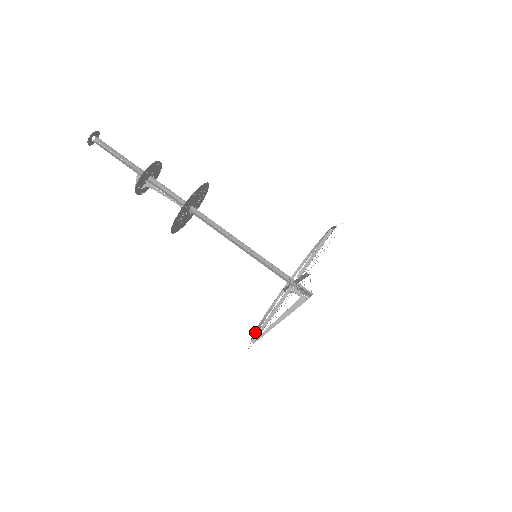
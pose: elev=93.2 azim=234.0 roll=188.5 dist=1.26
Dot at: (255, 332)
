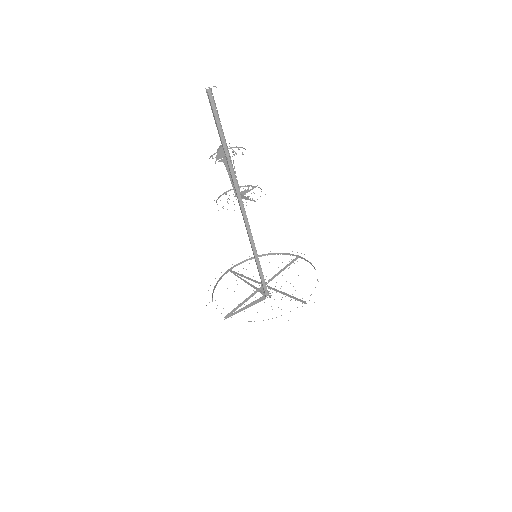
Dot at: (251, 258)
